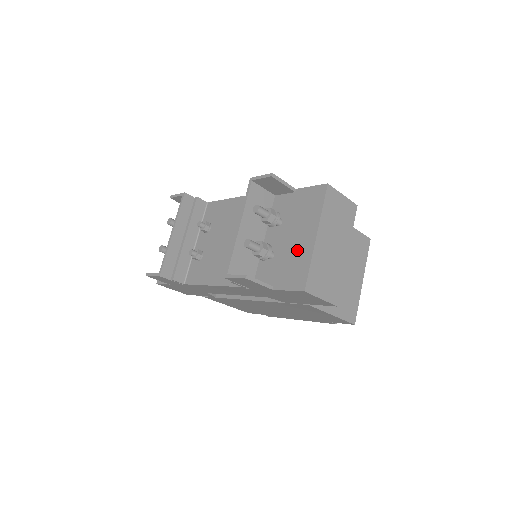
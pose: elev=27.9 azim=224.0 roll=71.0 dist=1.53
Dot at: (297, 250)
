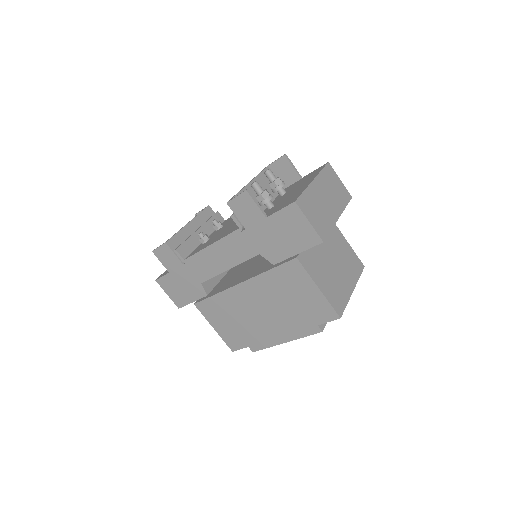
Dot at: (295, 193)
